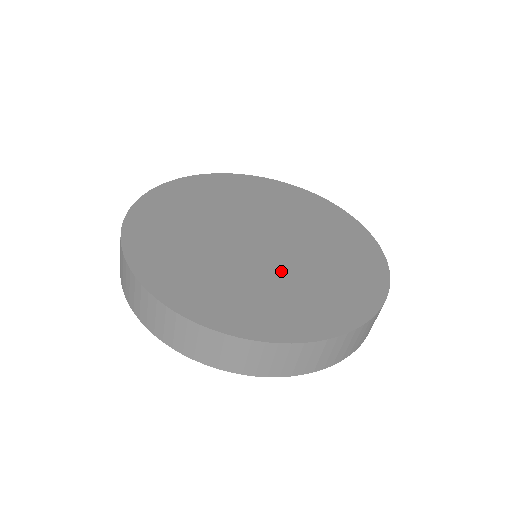
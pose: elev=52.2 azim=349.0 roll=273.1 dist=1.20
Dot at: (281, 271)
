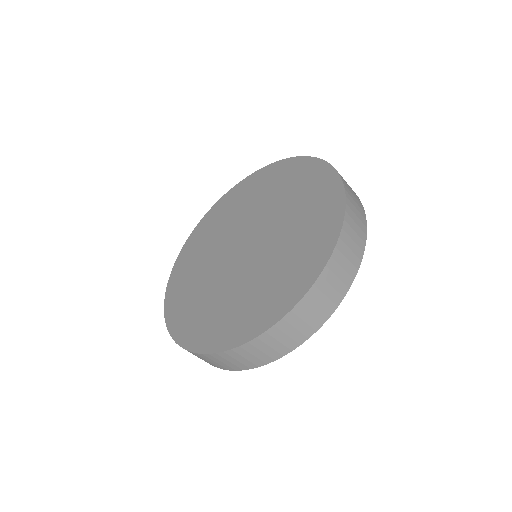
Dot at: (239, 280)
